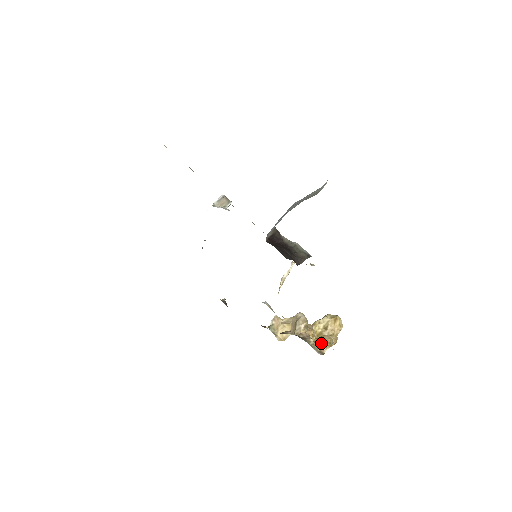
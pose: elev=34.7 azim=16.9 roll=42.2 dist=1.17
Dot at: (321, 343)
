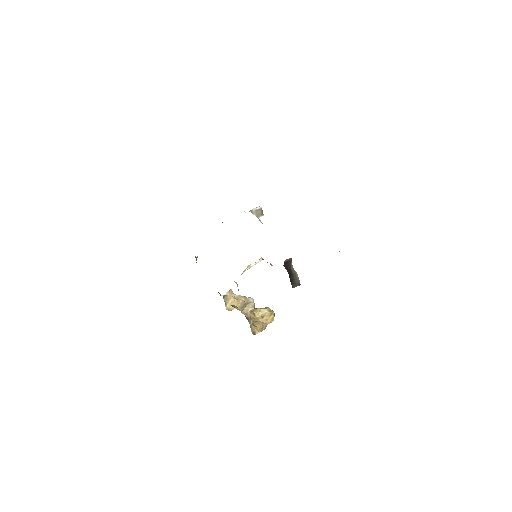
Dot at: (256, 326)
